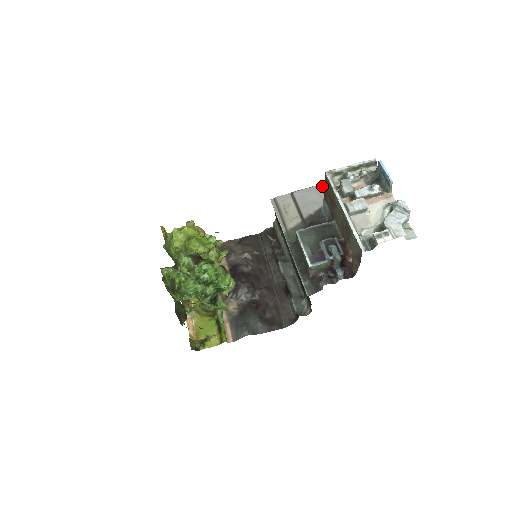
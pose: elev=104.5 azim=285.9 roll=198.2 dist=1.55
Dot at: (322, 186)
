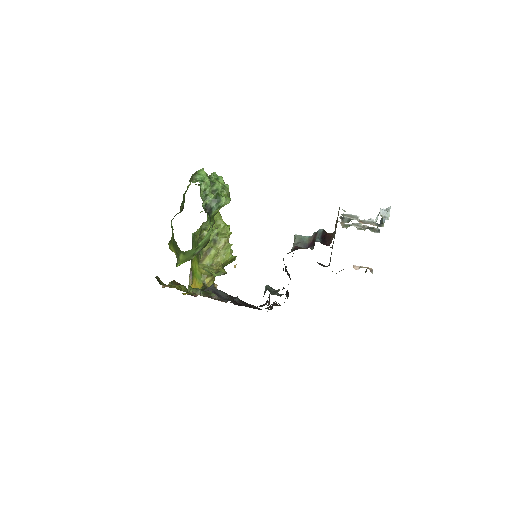
Dot at: (336, 273)
